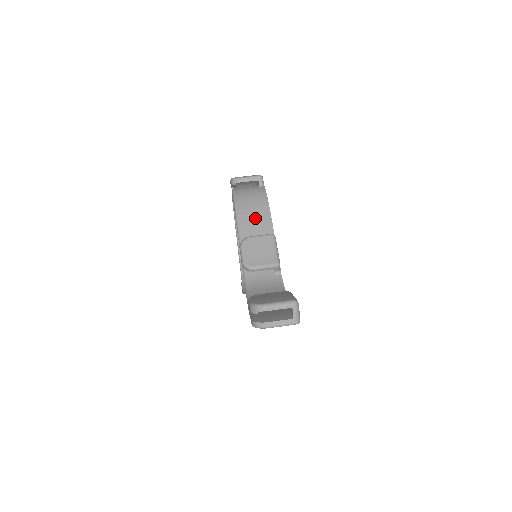
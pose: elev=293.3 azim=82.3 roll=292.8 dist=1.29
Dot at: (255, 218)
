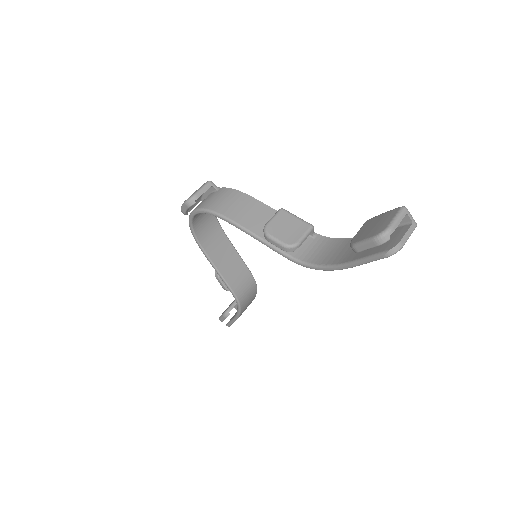
Dot at: (248, 211)
